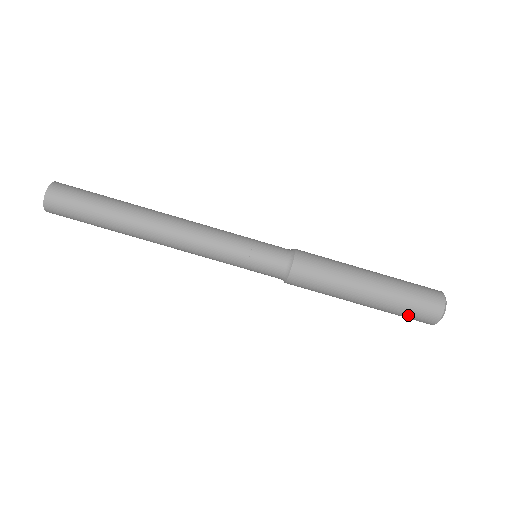
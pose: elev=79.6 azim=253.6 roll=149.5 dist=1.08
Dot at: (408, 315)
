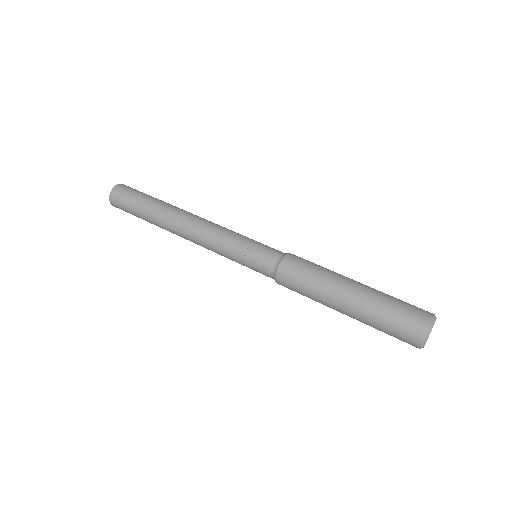
Dot at: (400, 308)
